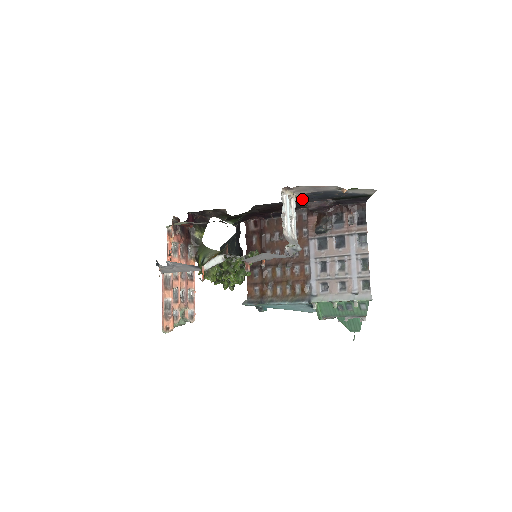
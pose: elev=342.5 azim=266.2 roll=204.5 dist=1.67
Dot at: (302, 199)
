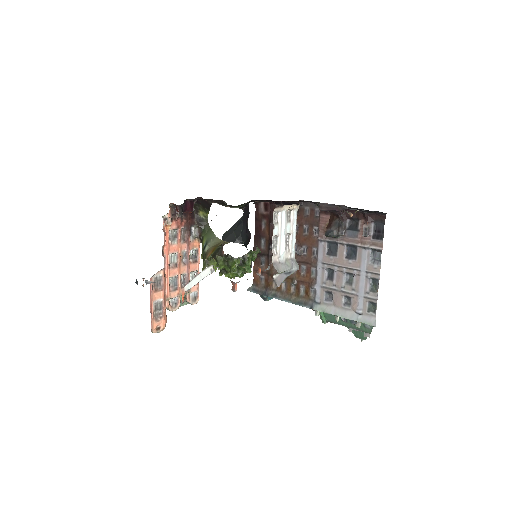
Dot at: occluded
